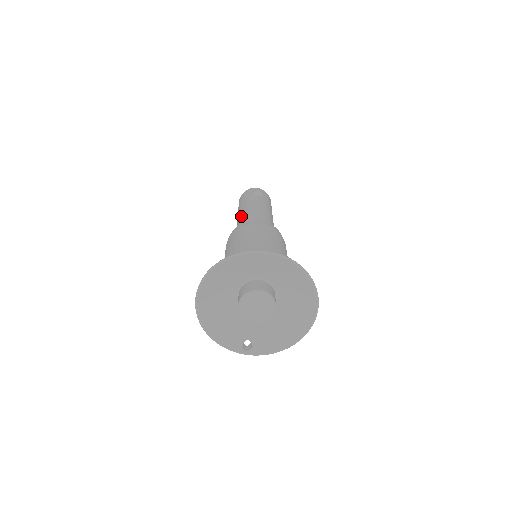
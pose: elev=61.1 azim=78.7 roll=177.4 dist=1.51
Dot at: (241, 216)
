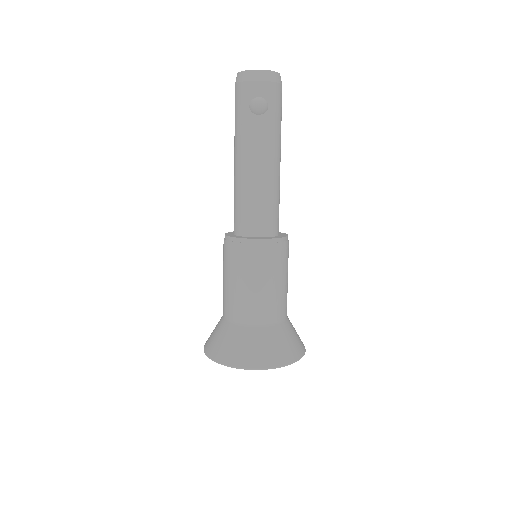
Dot at: (236, 179)
